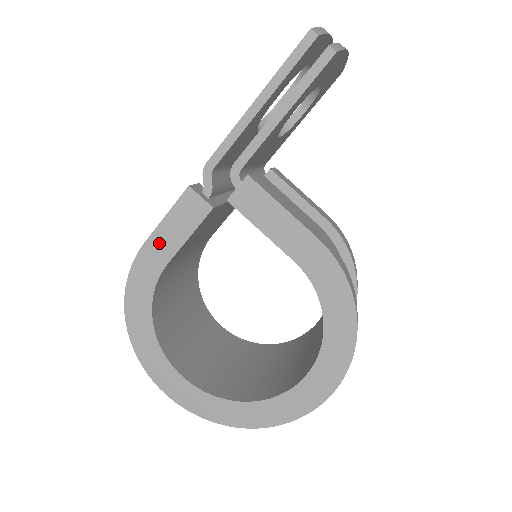
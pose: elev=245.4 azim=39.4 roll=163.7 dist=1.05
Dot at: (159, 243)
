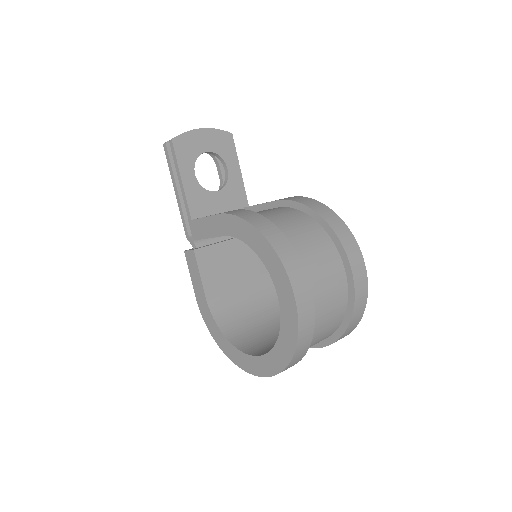
Dot at: (197, 290)
